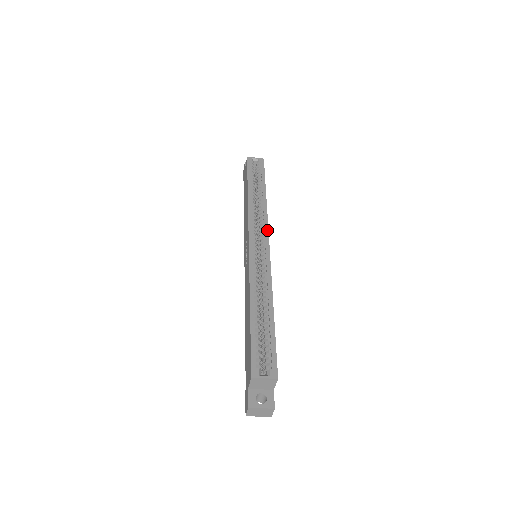
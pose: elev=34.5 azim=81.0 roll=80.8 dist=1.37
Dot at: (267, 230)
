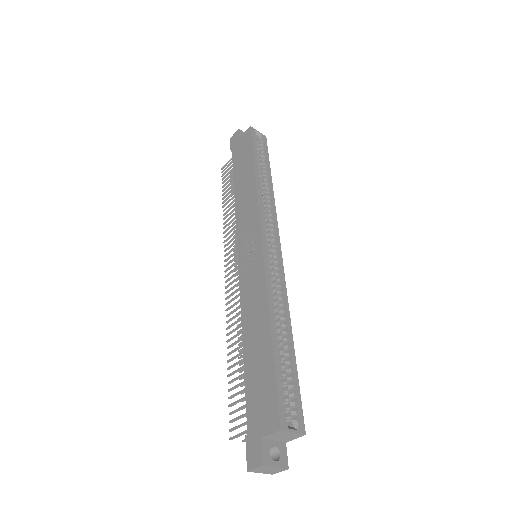
Dot at: (278, 230)
